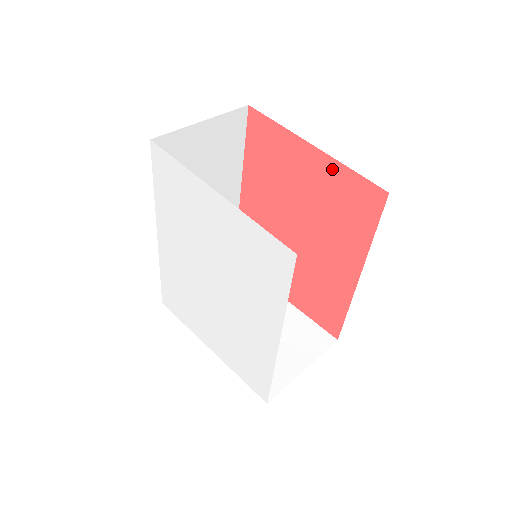
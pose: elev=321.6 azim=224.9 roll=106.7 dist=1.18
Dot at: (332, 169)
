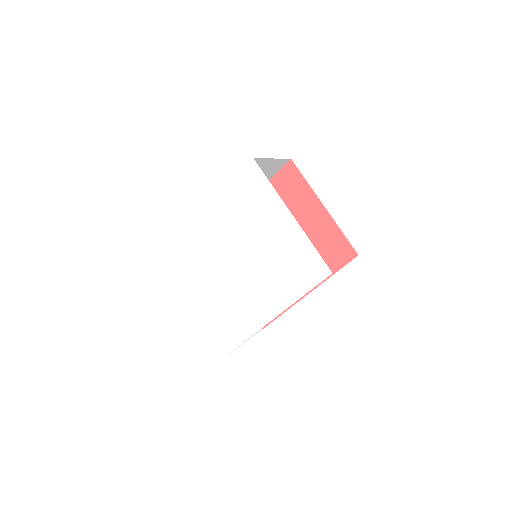
Dot at: (329, 226)
